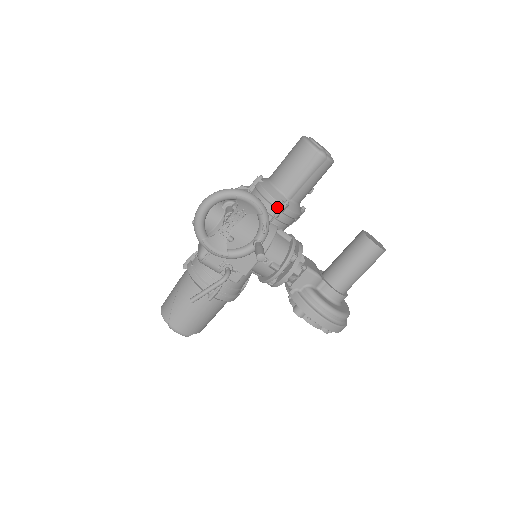
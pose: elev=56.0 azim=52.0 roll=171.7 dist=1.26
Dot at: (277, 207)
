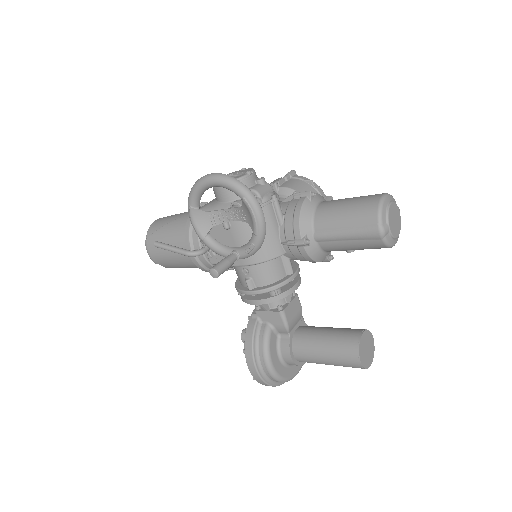
Dot at: (296, 237)
